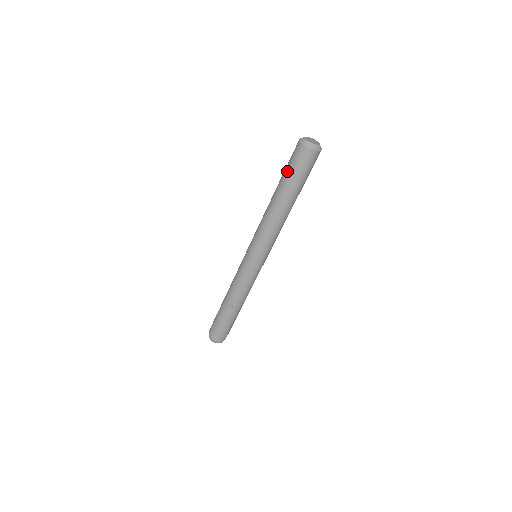
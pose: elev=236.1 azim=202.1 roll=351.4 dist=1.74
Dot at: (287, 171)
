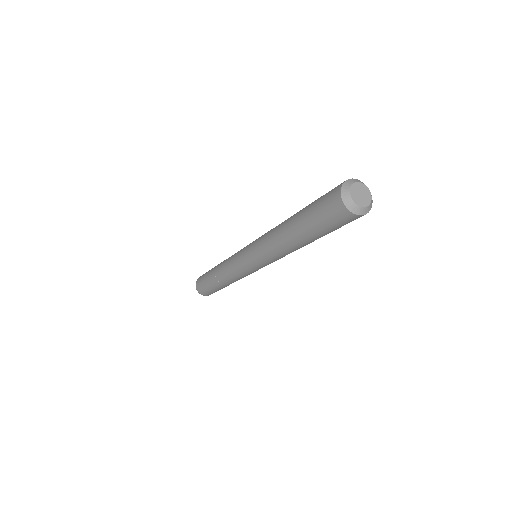
Dot at: (318, 227)
